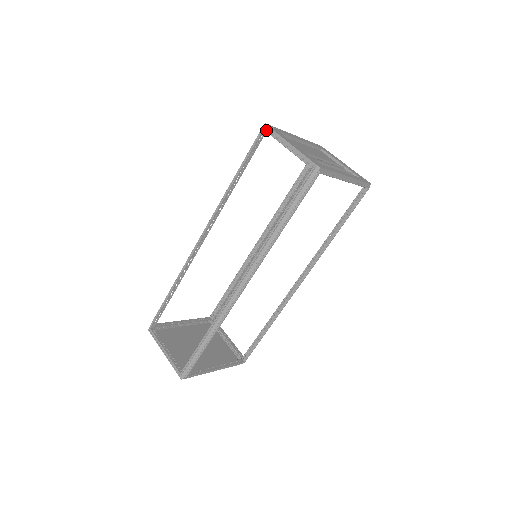
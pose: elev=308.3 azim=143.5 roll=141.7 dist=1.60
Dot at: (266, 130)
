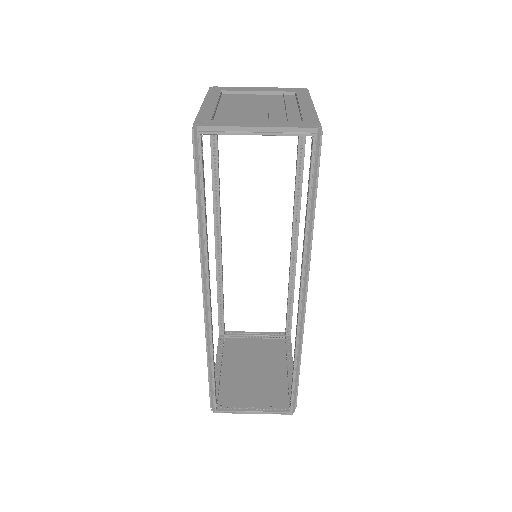
Dot at: (206, 133)
